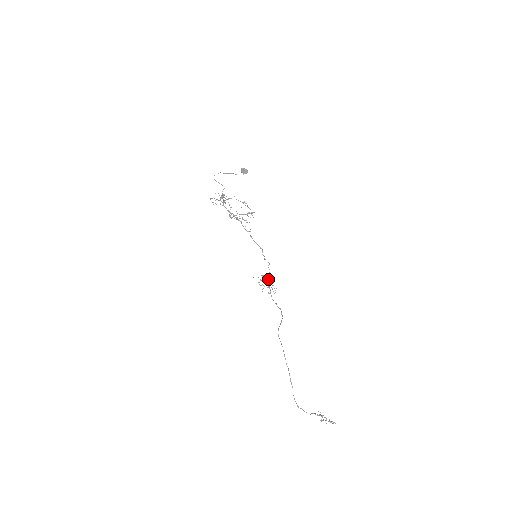
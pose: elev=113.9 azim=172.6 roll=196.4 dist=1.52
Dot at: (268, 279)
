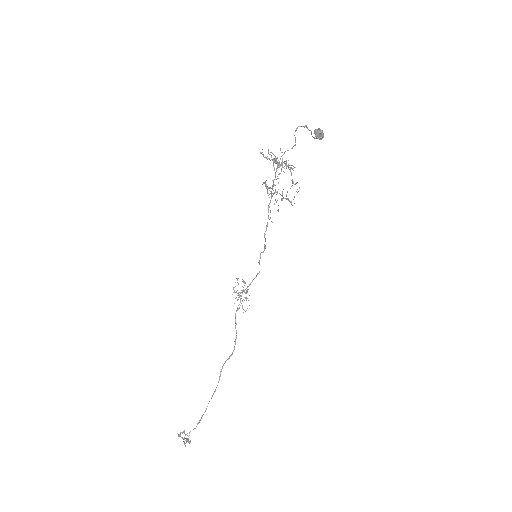
Dot at: (246, 288)
